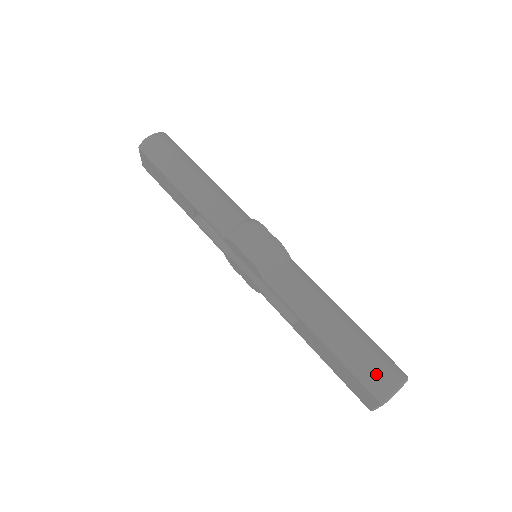
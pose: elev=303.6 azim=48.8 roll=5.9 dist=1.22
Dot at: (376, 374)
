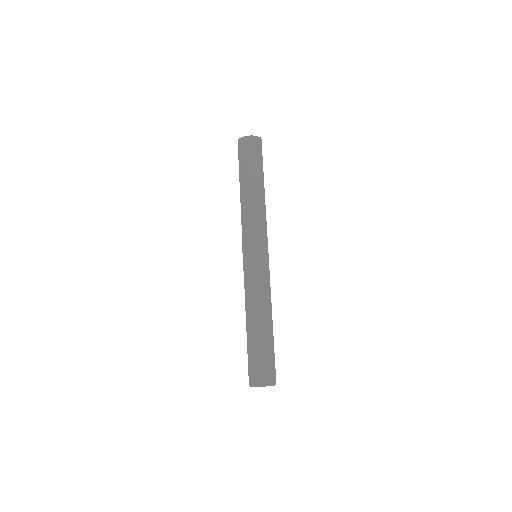
Dot at: (257, 370)
